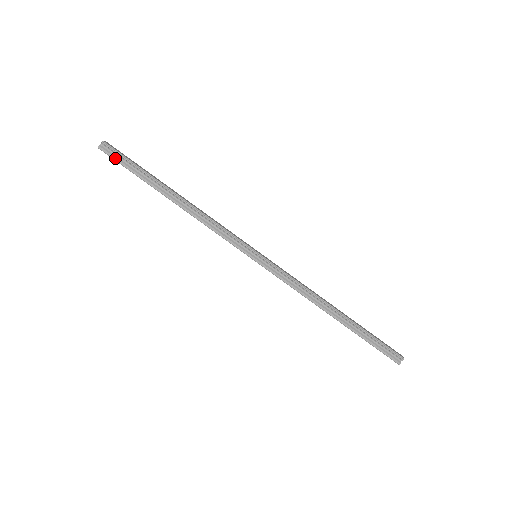
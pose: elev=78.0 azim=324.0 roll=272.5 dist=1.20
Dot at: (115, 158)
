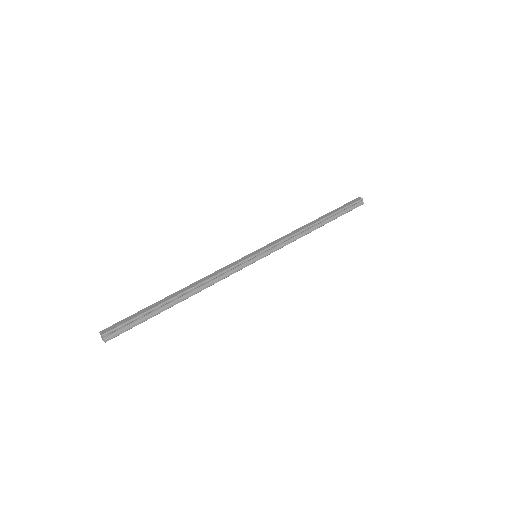
Dot at: (124, 331)
